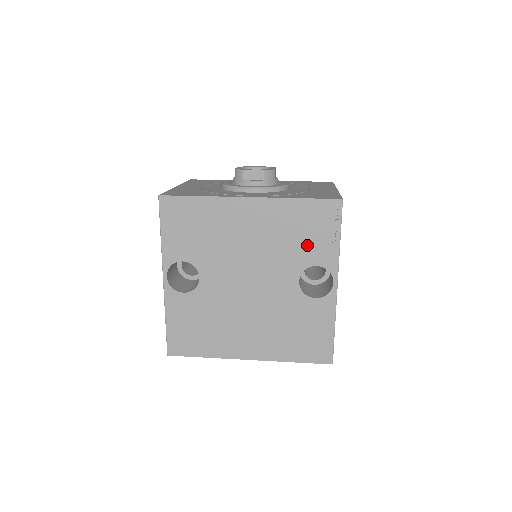
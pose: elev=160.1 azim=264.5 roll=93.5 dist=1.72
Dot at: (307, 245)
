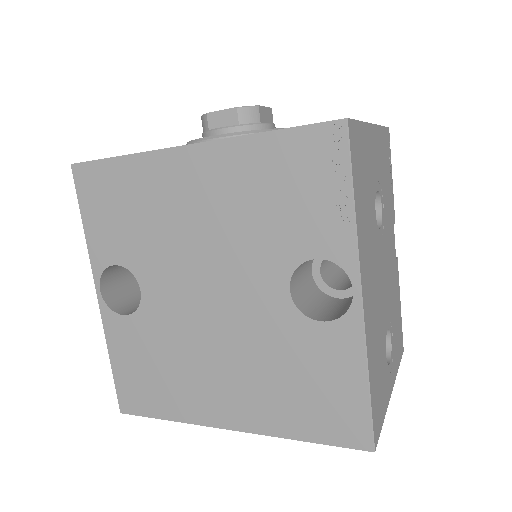
Dot at: (294, 220)
